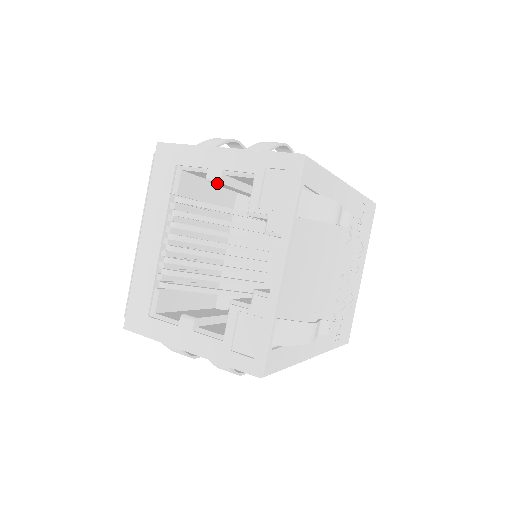
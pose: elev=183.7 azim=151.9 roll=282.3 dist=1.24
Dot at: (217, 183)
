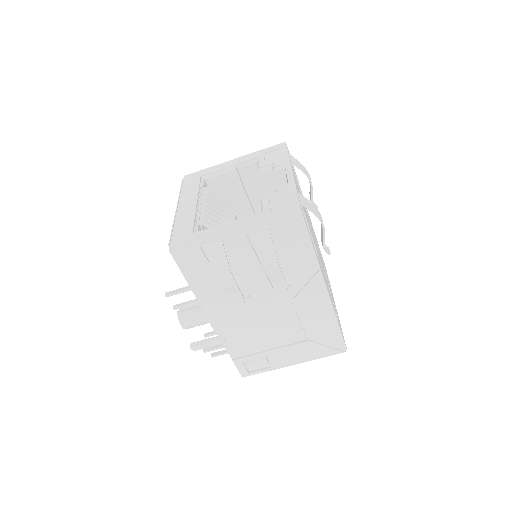
Dot at: (232, 173)
